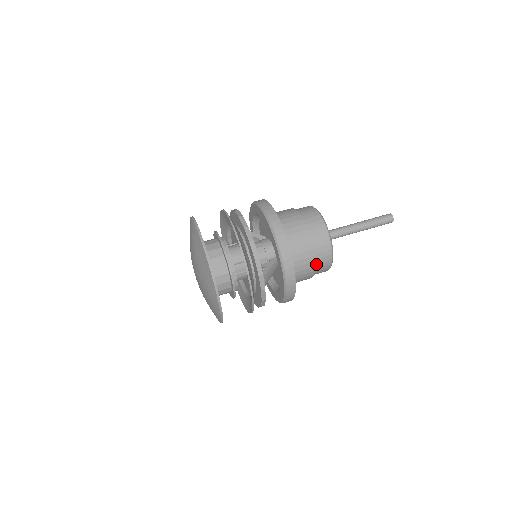
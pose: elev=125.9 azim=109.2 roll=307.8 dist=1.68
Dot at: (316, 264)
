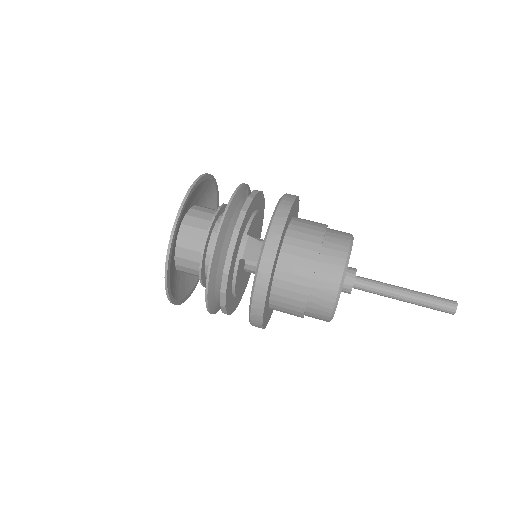
Dot at: (320, 262)
